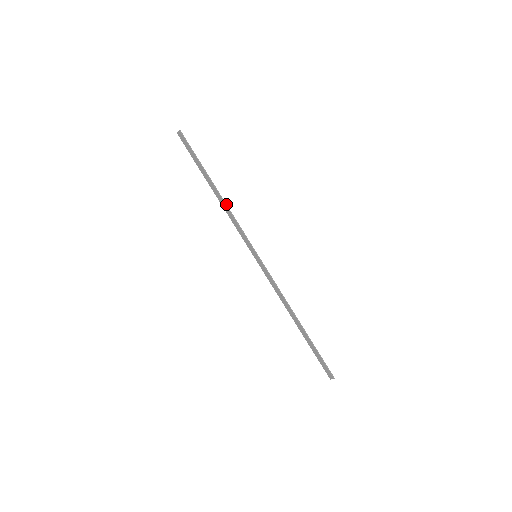
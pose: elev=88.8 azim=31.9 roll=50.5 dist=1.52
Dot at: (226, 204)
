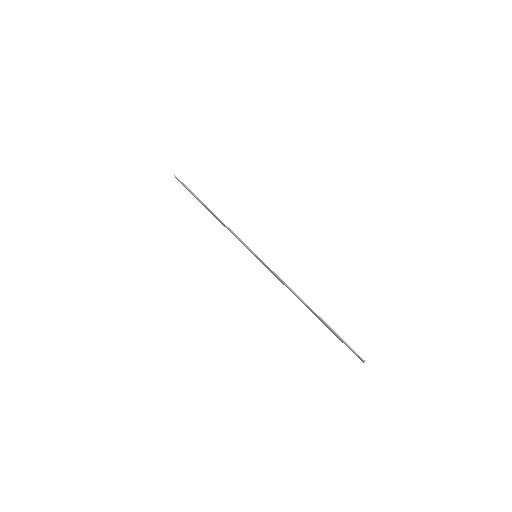
Dot at: occluded
